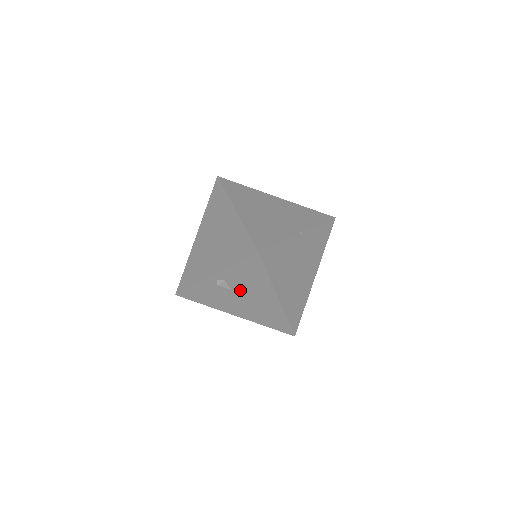
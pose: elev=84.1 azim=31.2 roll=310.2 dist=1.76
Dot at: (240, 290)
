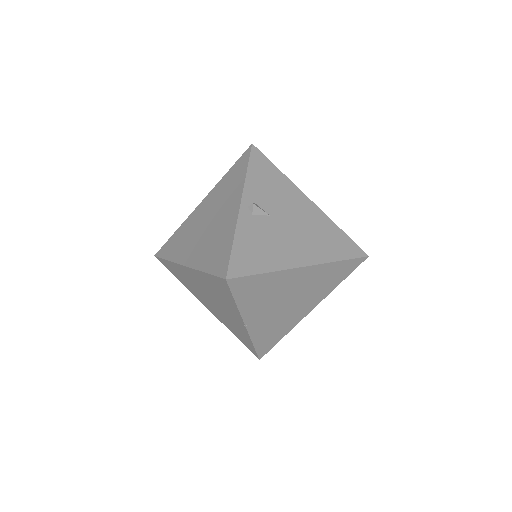
Dot at: (276, 210)
